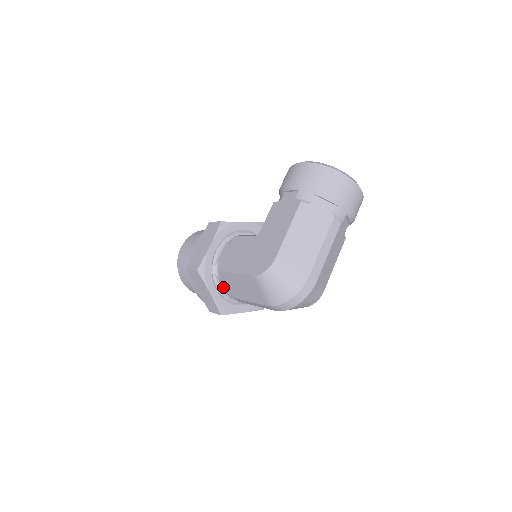
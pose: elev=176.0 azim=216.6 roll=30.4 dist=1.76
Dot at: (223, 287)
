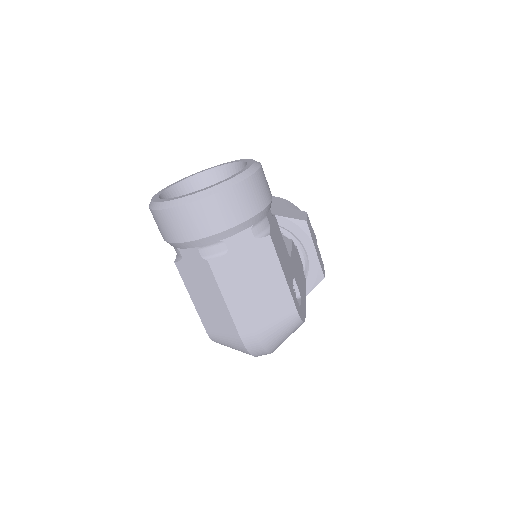
Dot at: occluded
